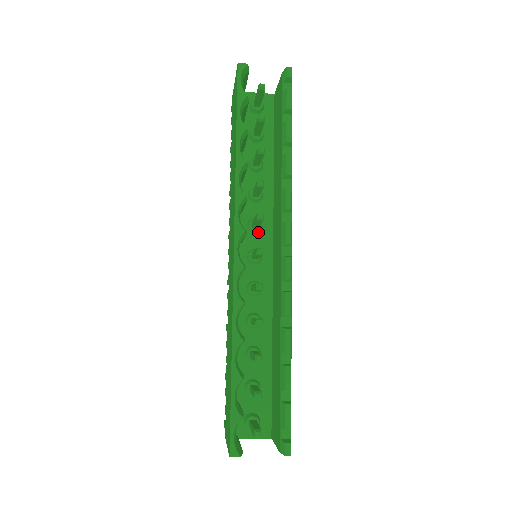
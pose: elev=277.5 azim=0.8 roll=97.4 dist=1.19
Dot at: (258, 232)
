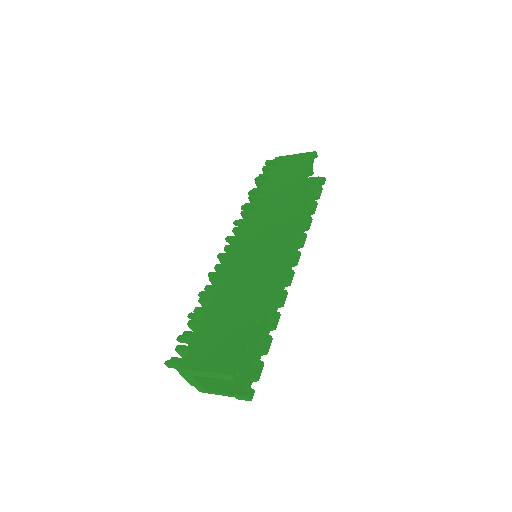
Dot at: occluded
